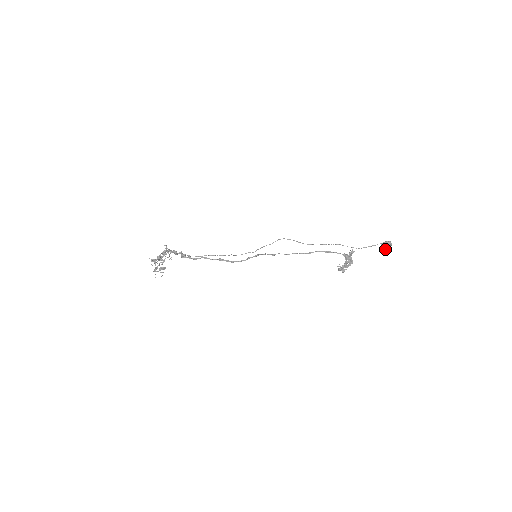
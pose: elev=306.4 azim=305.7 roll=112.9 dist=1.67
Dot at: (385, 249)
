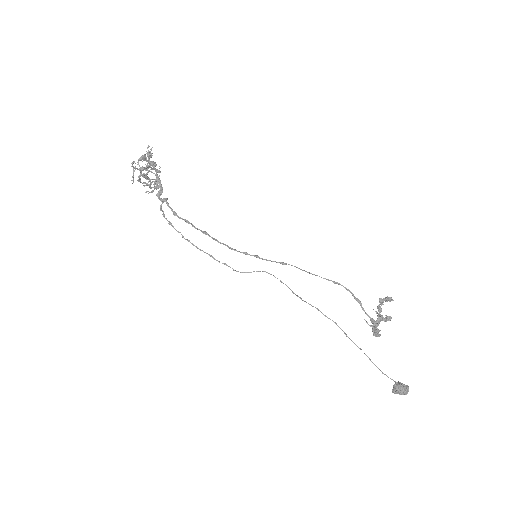
Dot at: (400, 389)
